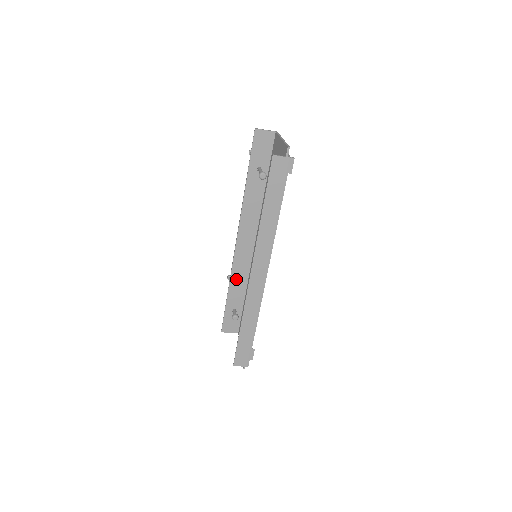
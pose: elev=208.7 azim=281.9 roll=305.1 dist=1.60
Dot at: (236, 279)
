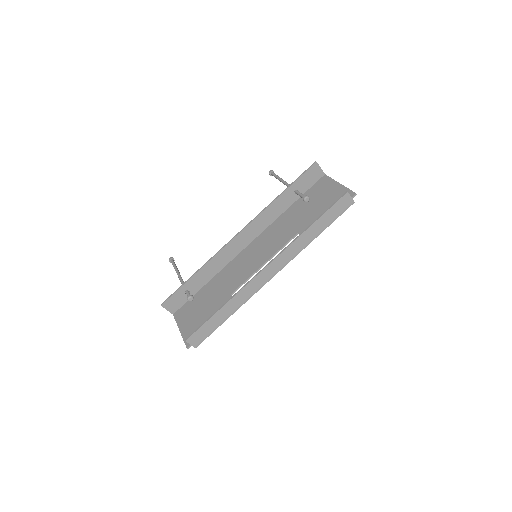
Dot at: (212, 265)
